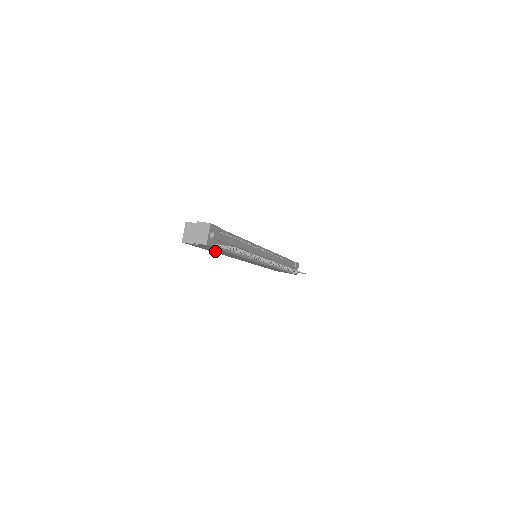
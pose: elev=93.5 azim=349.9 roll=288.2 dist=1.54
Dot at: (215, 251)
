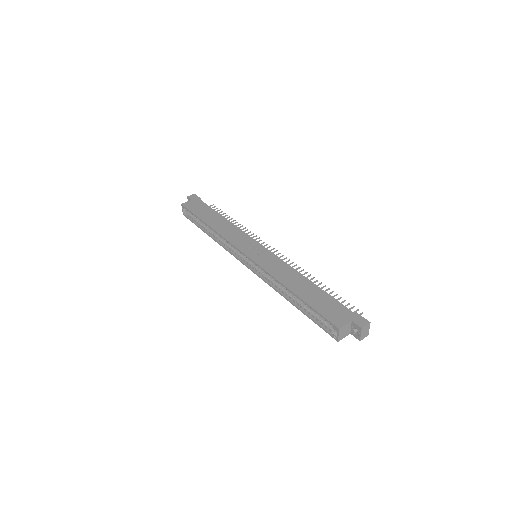
Dot at: occluded
